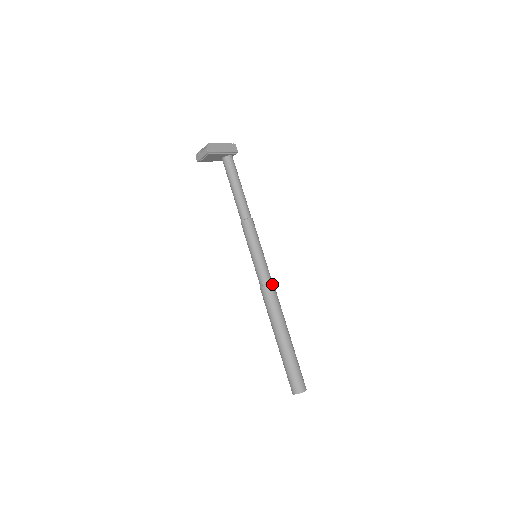
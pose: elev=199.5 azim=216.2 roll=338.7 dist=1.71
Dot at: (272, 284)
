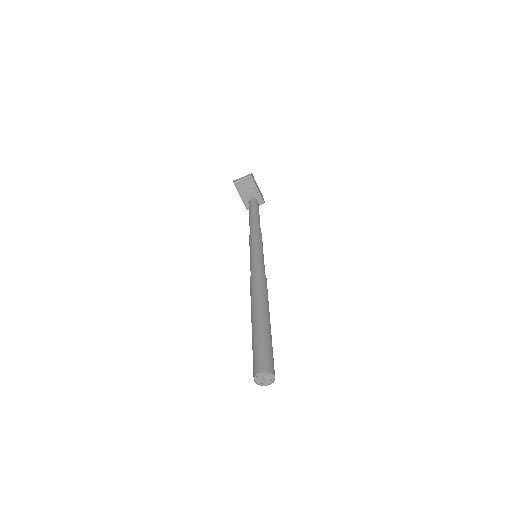
Dot at: occluded
